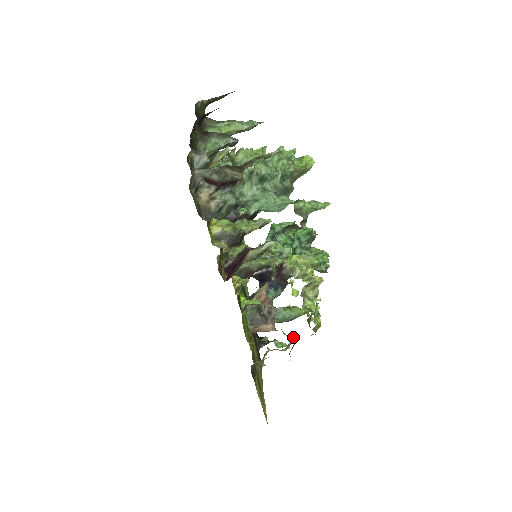
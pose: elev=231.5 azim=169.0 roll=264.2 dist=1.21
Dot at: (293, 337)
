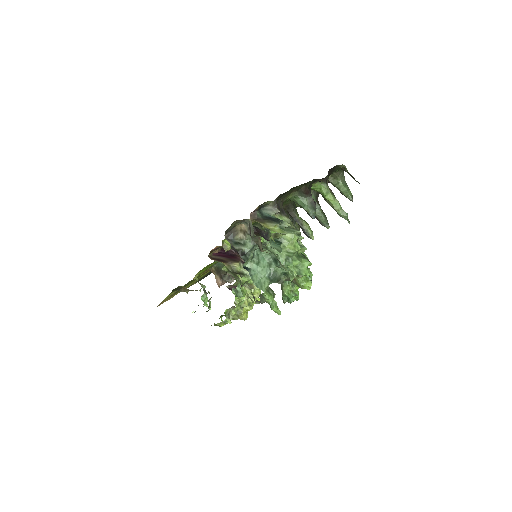
Dot at: (210, 308)
